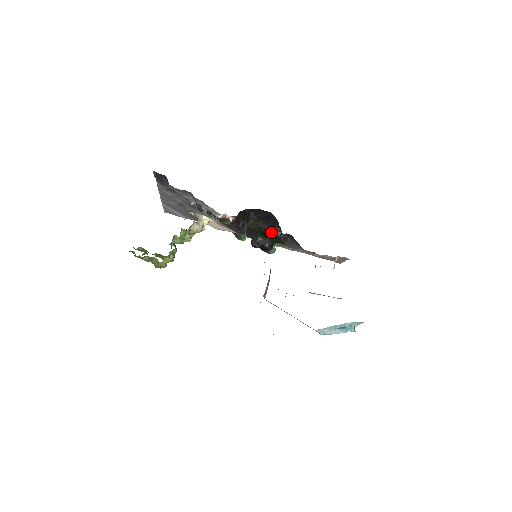
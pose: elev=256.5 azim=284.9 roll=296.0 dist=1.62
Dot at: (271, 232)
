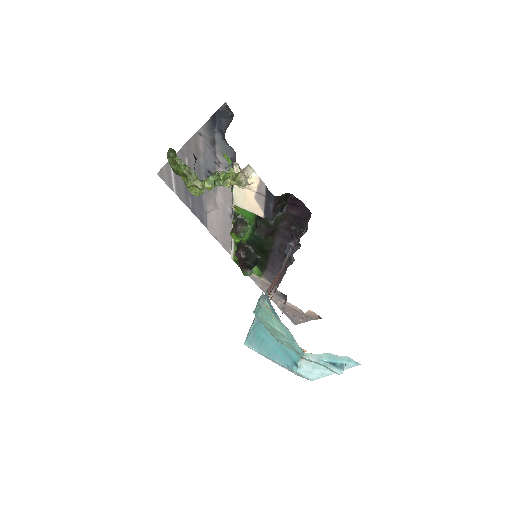
Dot at: (270, 247)
